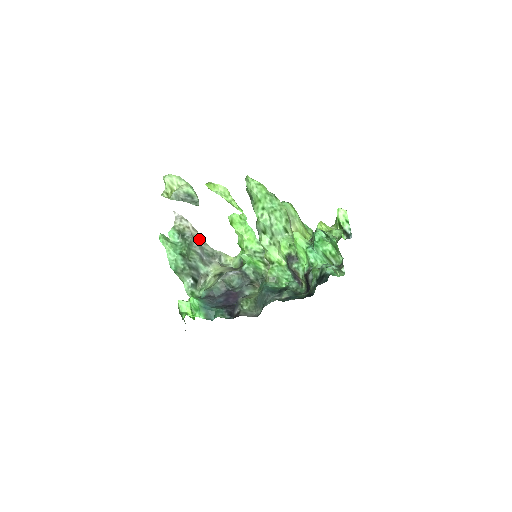
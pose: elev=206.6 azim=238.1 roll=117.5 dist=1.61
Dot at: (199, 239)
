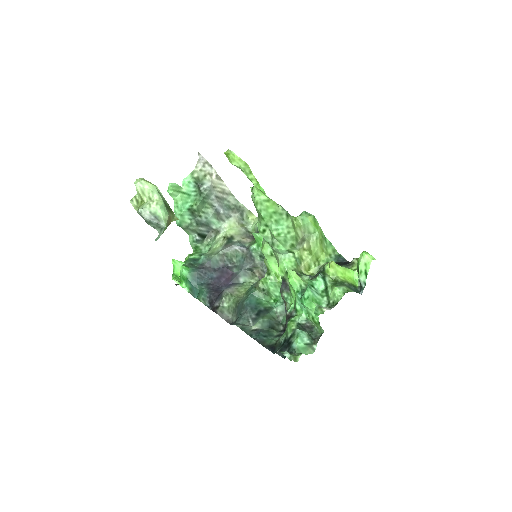
Dot at: (221, 189)
